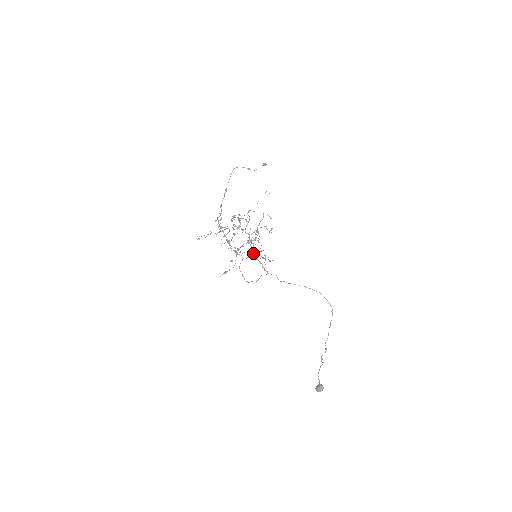
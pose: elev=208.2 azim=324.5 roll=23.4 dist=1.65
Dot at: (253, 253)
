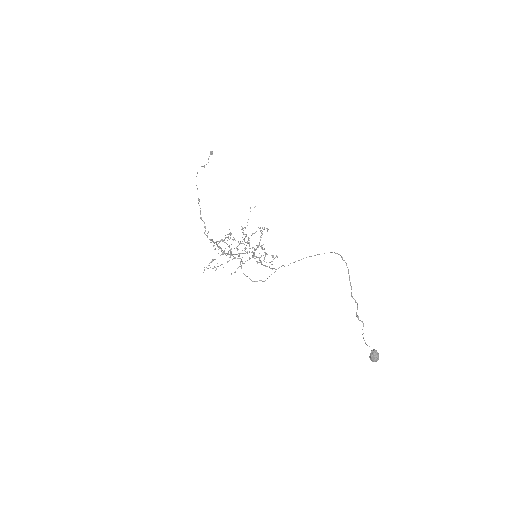
Dot at: occluded
